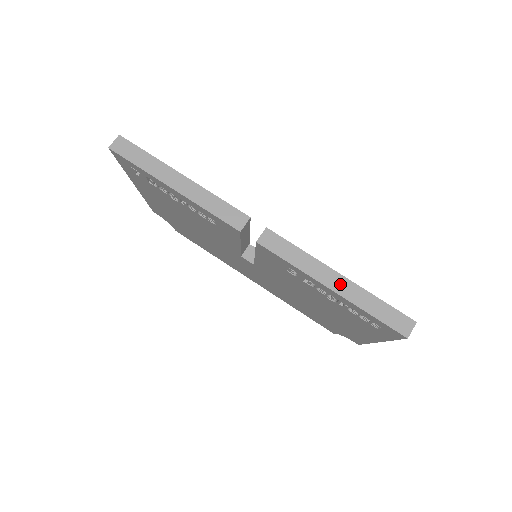
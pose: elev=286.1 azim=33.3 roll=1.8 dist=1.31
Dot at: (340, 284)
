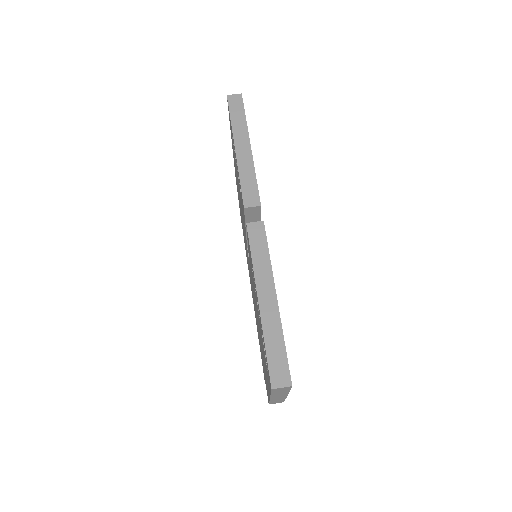
Dot at: (269, 303)
